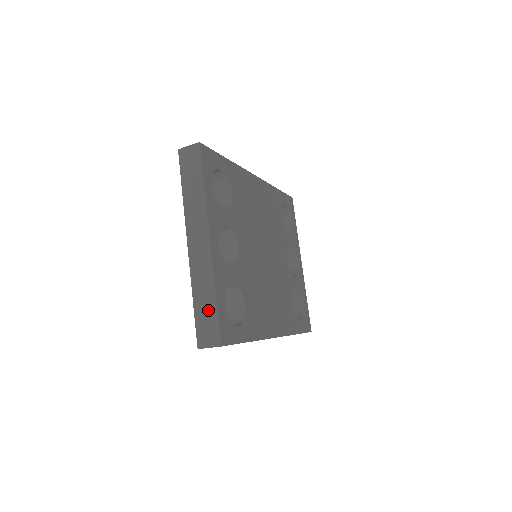
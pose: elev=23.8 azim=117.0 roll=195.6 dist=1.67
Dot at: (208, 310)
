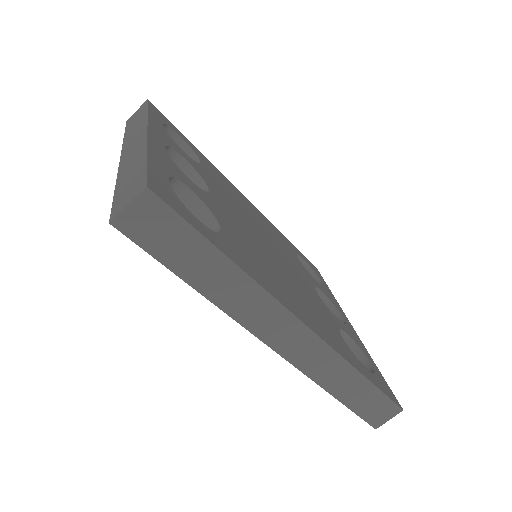
Dot at: (134, 175)
